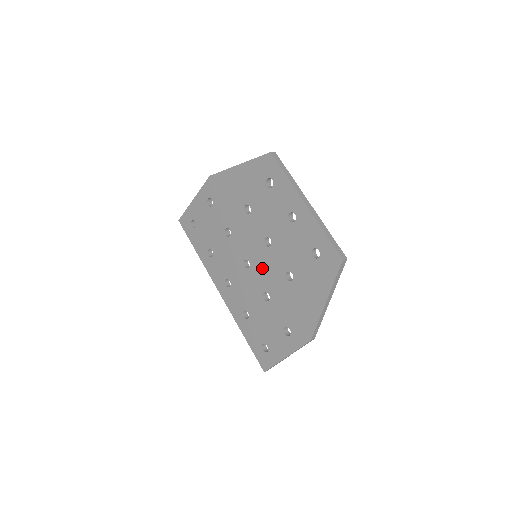
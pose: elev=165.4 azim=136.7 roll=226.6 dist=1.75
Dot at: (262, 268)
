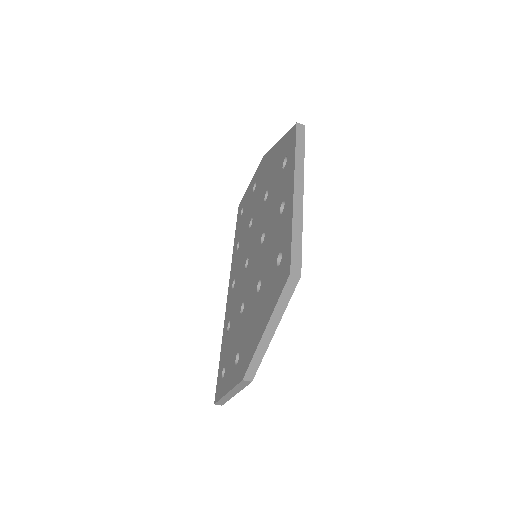
Dot at: (251, 270)
